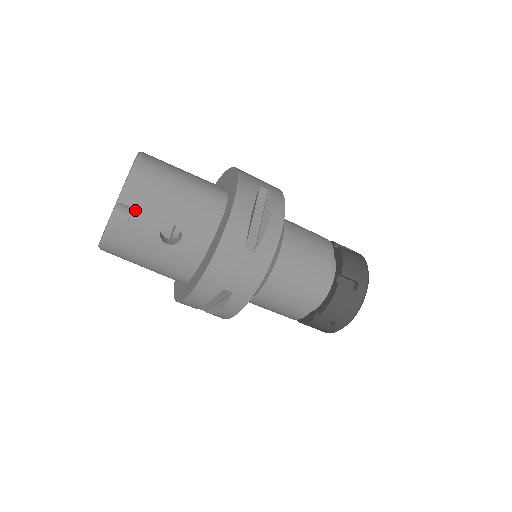
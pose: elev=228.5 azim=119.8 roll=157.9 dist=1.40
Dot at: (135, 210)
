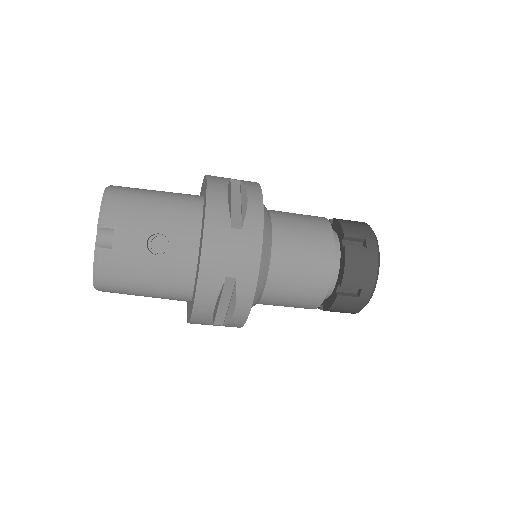
Dot at: (116, 230)
